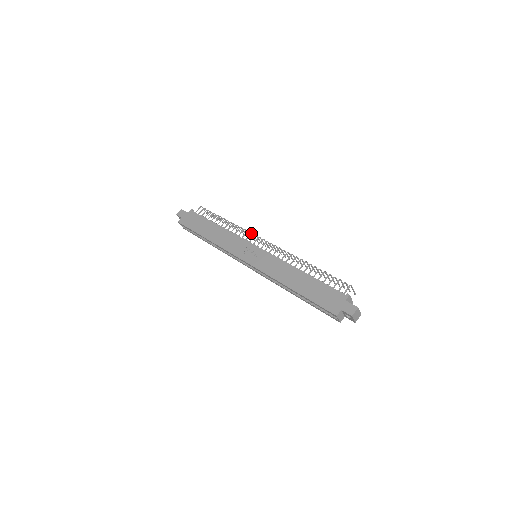
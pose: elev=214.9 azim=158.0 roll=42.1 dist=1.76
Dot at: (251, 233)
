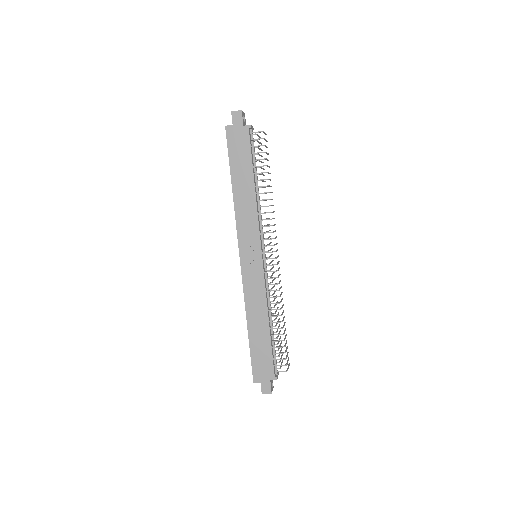
Dot at: (272, 232)
